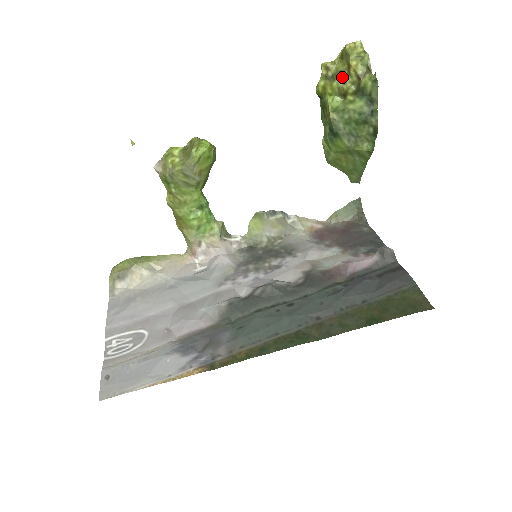
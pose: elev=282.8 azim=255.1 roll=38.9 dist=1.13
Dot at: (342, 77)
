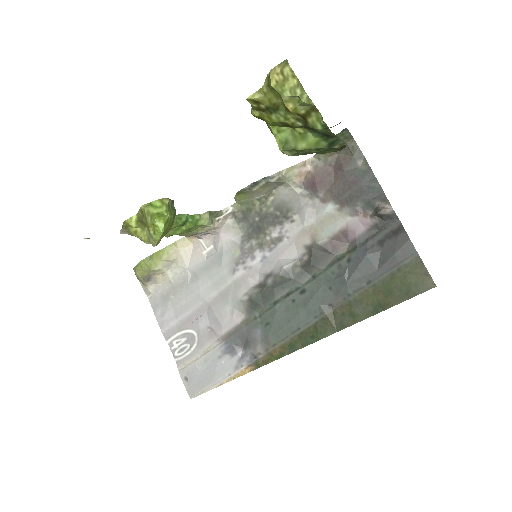
Dot at: (280, 112)
